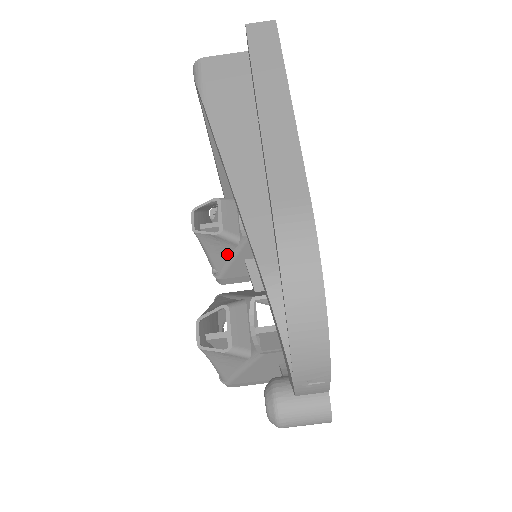
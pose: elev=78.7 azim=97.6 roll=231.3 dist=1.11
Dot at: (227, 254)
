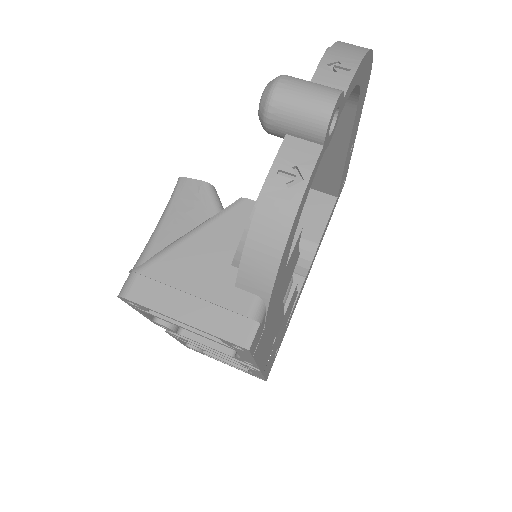
Dot at: occluded
